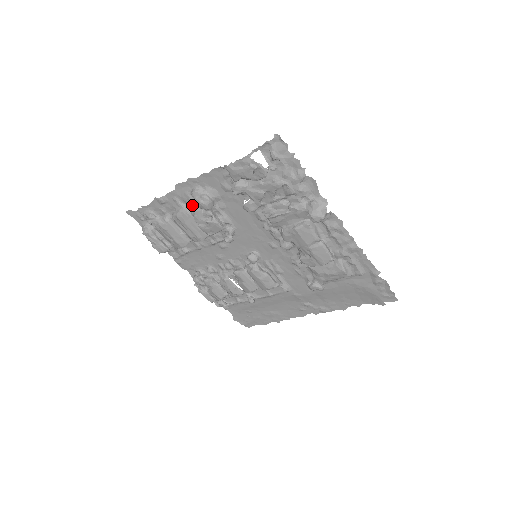
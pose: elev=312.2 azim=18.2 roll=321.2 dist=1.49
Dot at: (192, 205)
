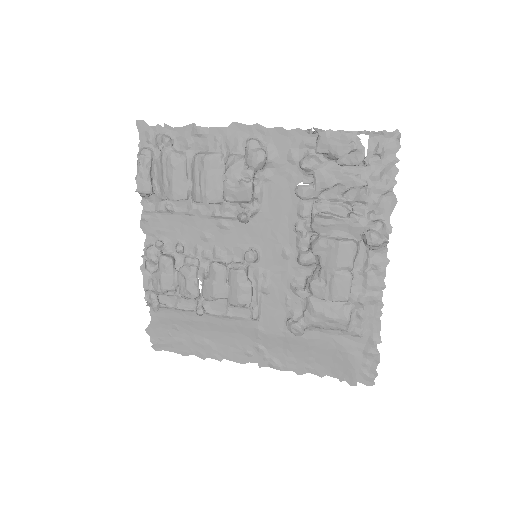
Dot at: (236, 154)
